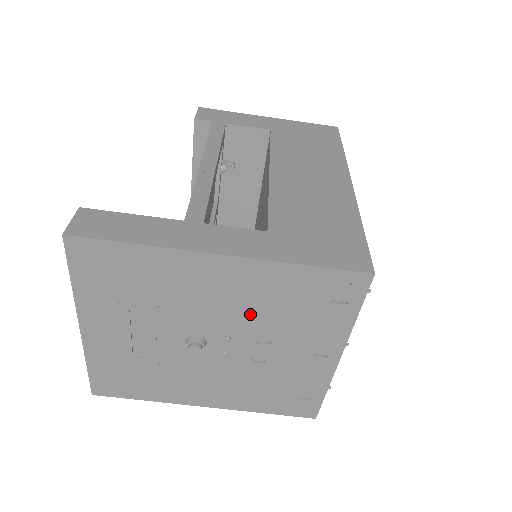
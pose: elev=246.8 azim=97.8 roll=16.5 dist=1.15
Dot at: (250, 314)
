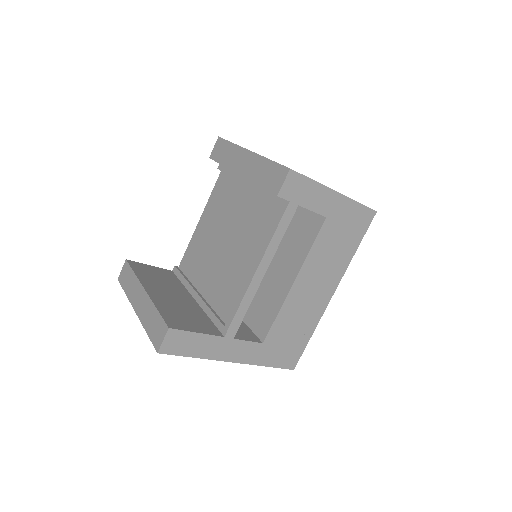
Dot at: occluded
